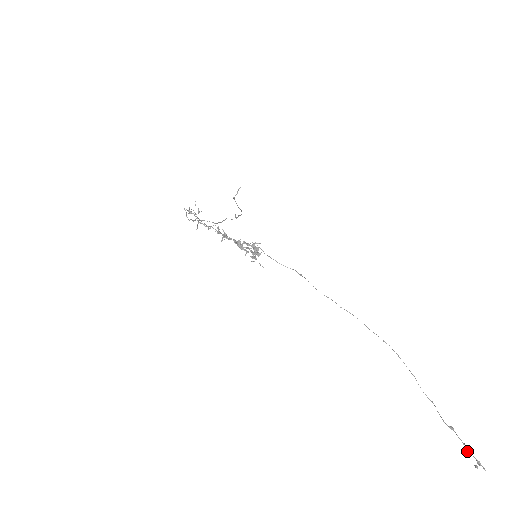
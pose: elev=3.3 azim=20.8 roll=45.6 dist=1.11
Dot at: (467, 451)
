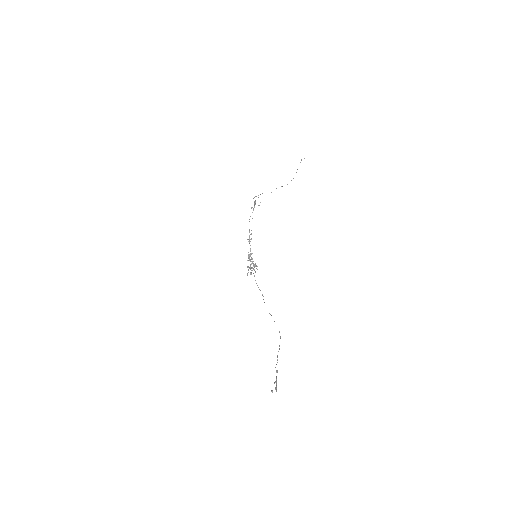
Dot at: (275, 382)
